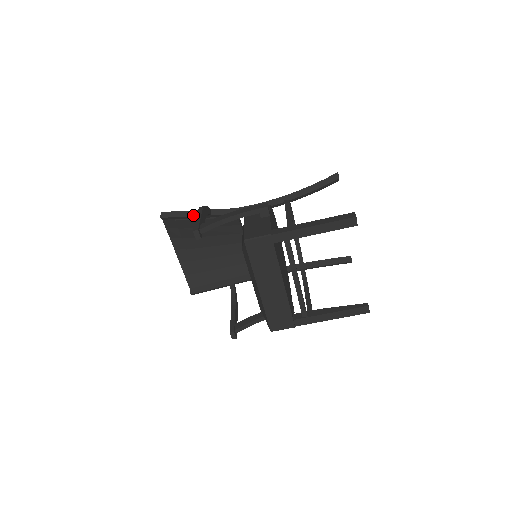
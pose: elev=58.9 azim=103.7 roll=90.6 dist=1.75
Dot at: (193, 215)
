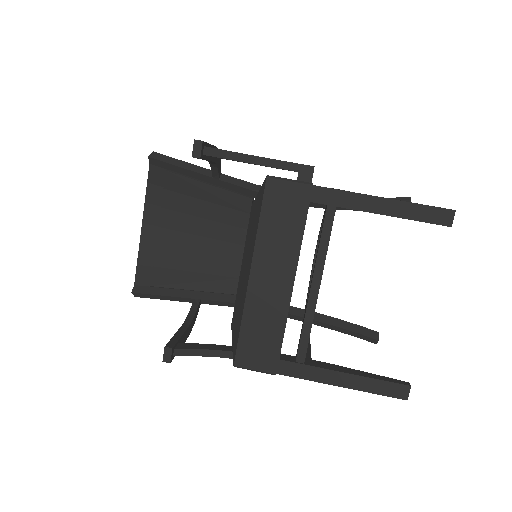
Dot at: (194, 170)
